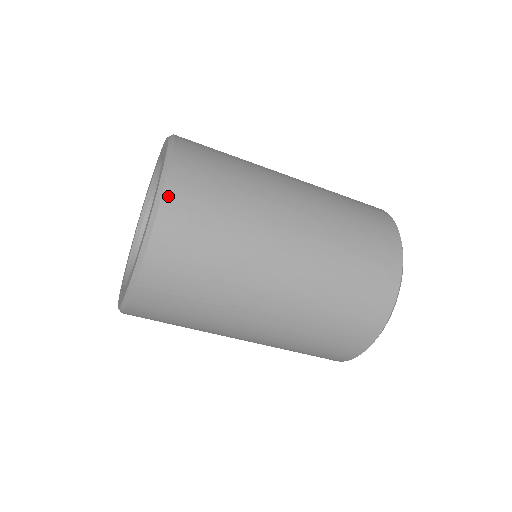
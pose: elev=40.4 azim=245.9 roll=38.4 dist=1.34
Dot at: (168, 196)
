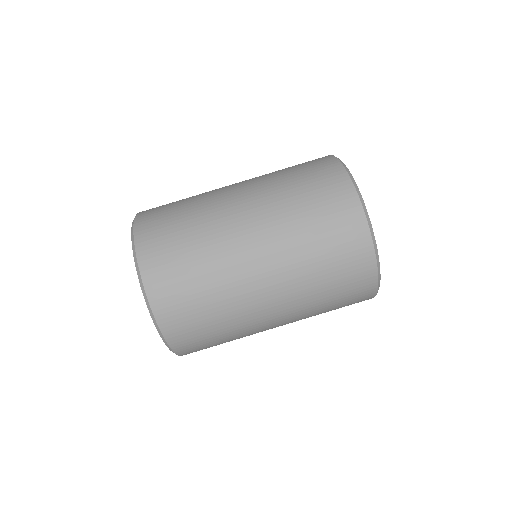
Dot at: (140, 251)
